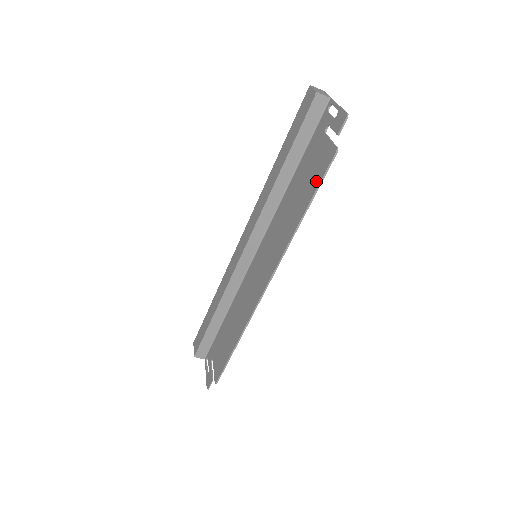
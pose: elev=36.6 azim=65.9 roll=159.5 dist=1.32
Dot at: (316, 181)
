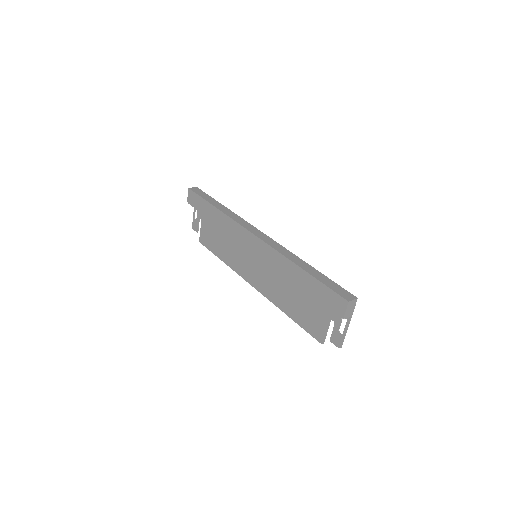
Dot at: (305, 325)
